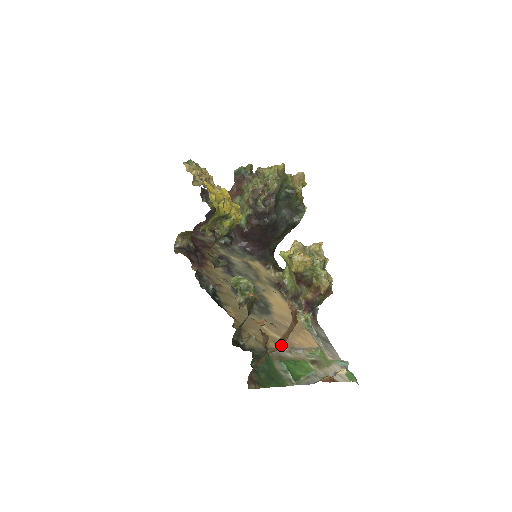
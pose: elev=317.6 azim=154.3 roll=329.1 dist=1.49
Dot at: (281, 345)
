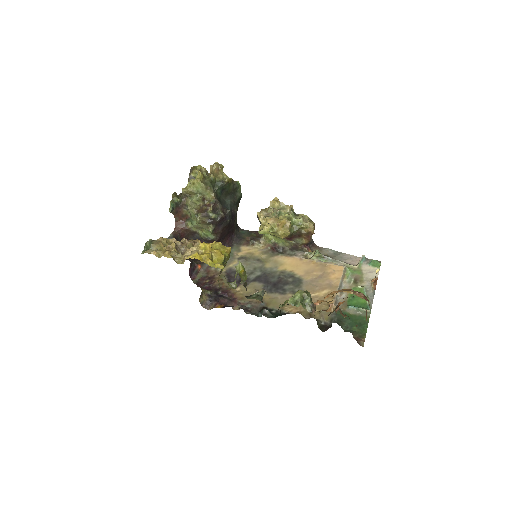
Dot at: (366, 314)
